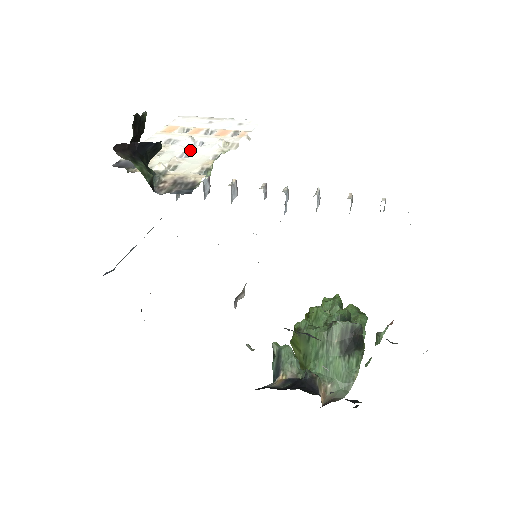
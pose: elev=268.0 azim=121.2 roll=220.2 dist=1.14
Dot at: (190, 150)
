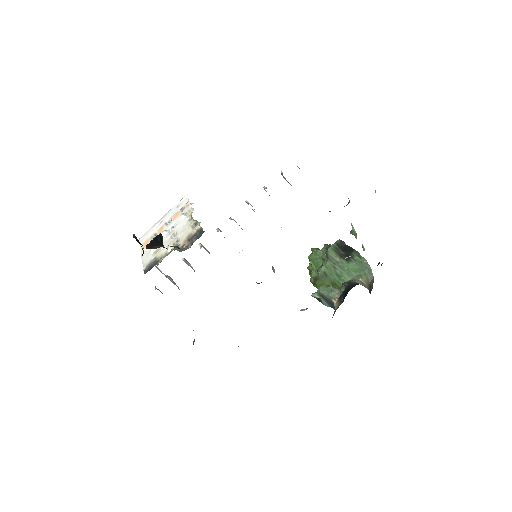
Dot at: (172, 233)
